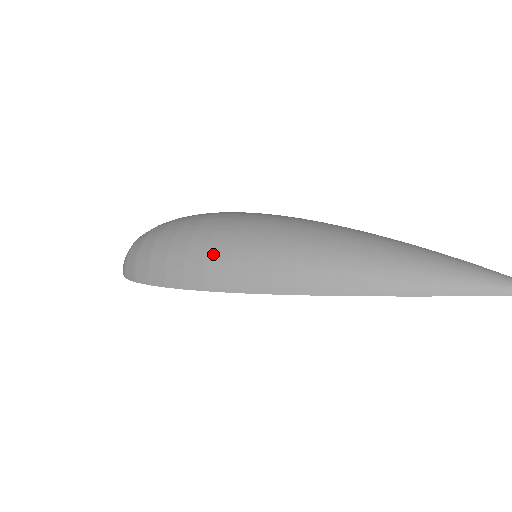
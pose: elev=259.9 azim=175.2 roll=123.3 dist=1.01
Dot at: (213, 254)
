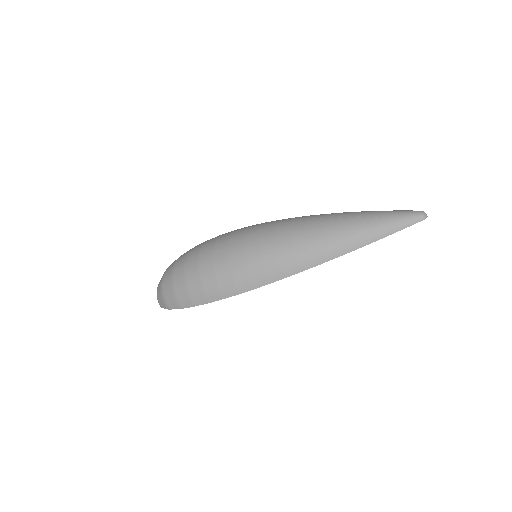
Dot at: (236, 269)
